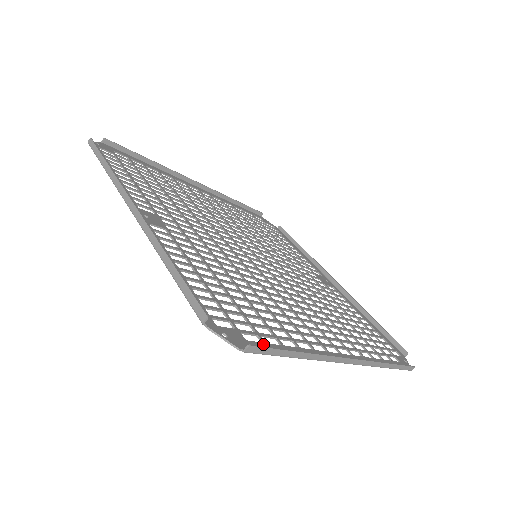
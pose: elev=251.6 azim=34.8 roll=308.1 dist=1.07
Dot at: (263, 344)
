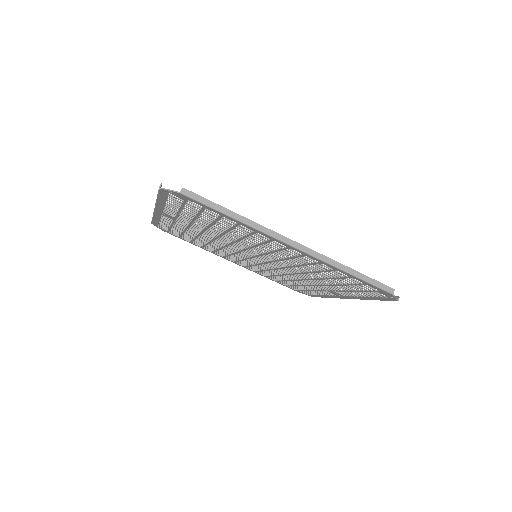
Dot at: (202, 205)
